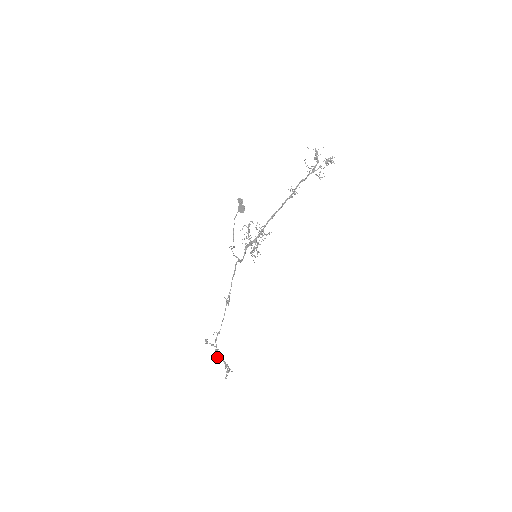
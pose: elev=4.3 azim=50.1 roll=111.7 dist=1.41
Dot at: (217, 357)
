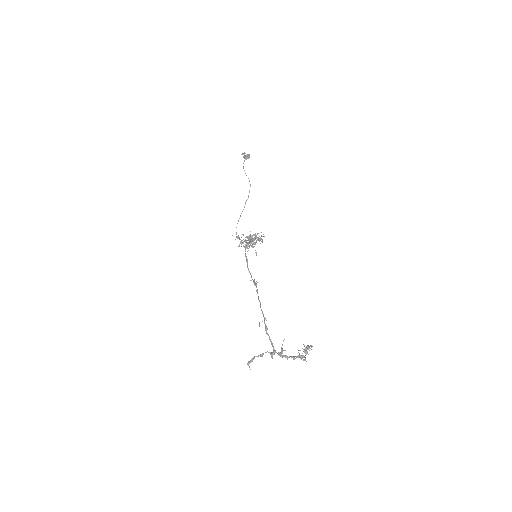
Dot at: (279, 353)
